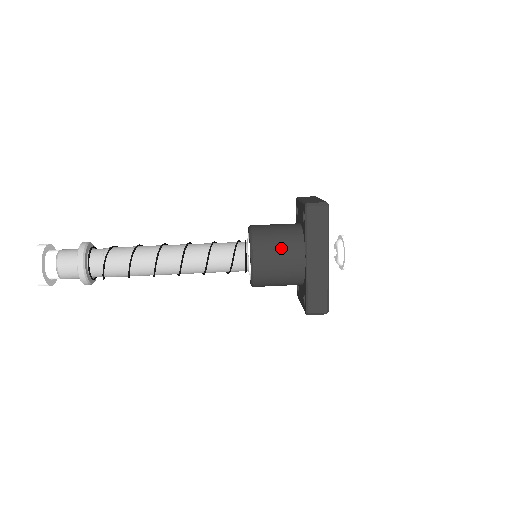
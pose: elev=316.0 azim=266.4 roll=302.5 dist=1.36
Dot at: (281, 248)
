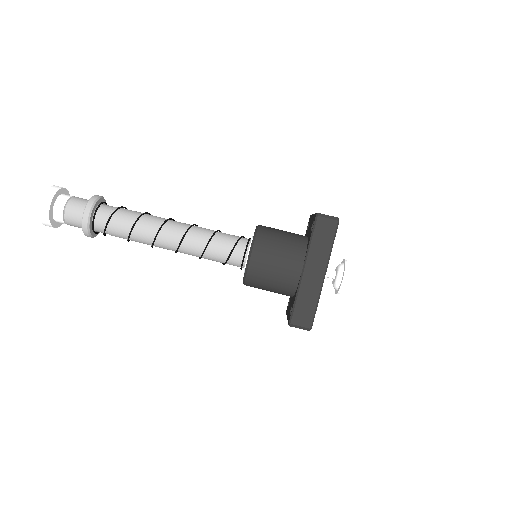
Dot at: (282, 250)
